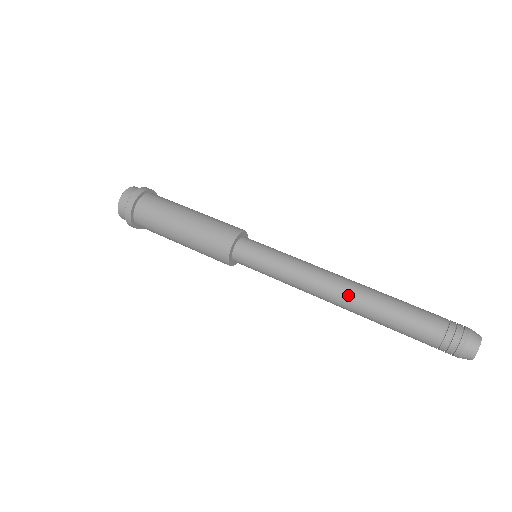
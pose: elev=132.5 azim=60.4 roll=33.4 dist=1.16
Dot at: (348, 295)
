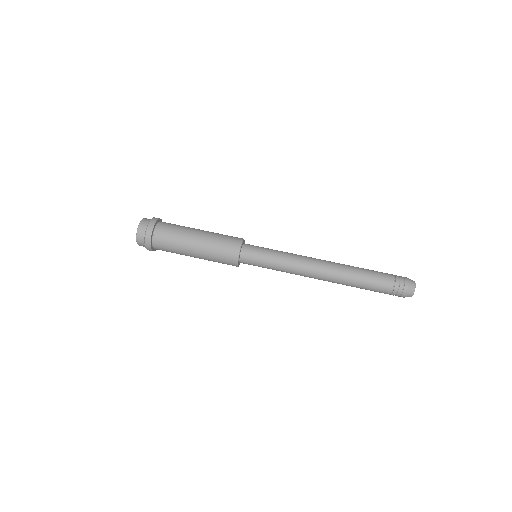
Dot at: (330, 265)
